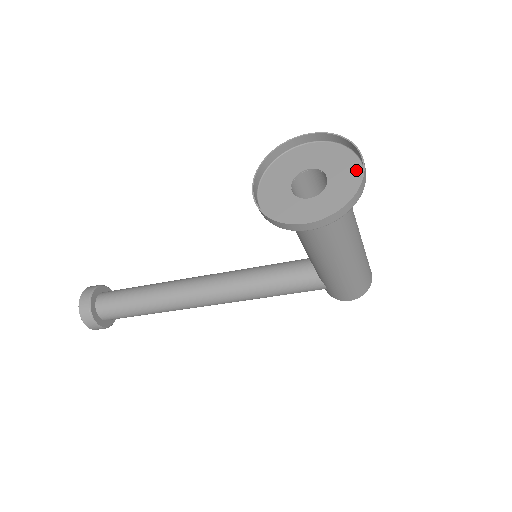
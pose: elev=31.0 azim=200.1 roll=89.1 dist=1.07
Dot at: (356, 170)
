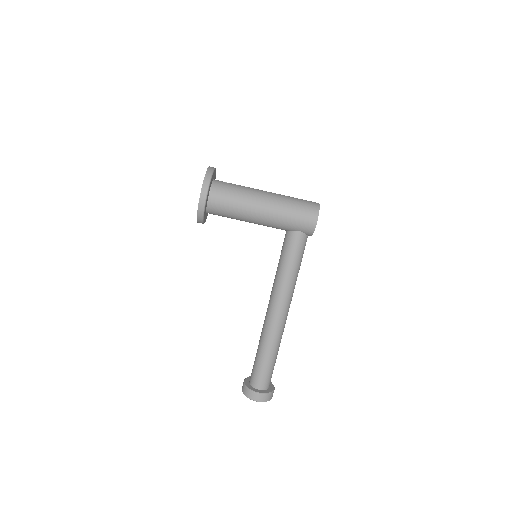
Dot at: (214, 172)
